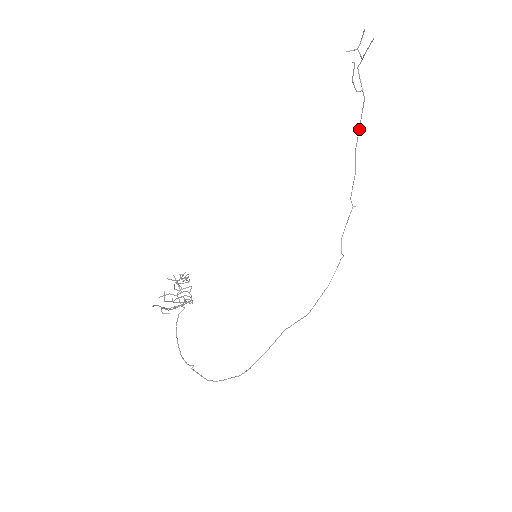
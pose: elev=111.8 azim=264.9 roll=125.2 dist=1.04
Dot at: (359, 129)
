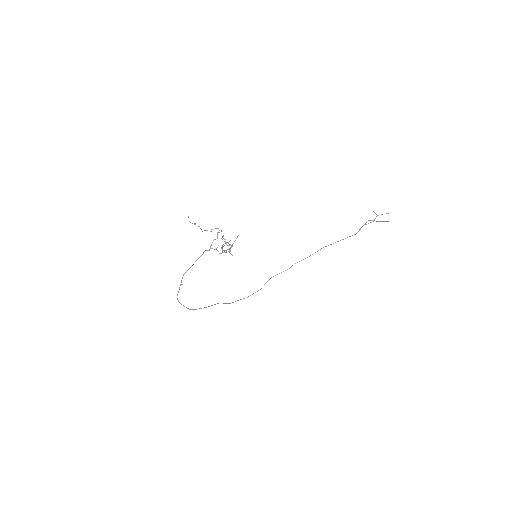
Dot at: occluded
